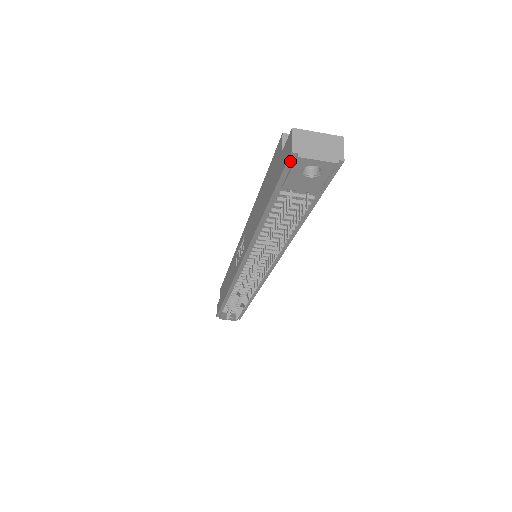
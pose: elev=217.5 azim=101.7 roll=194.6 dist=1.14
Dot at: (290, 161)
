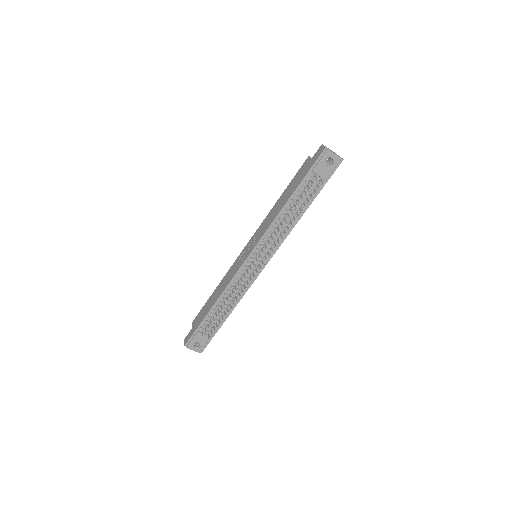
Dot at: (322, 153)
